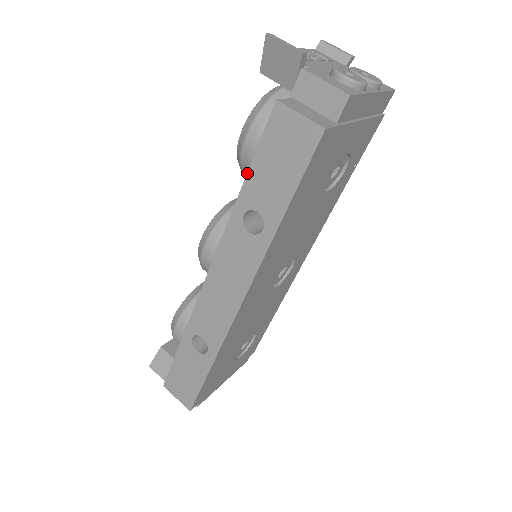
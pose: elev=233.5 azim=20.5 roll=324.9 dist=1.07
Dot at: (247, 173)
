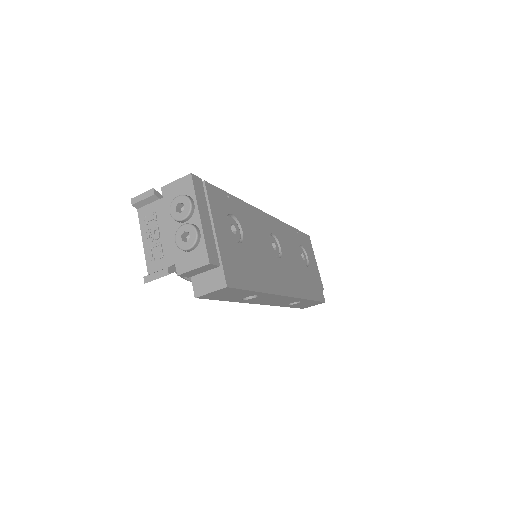
Dot at: occluded
